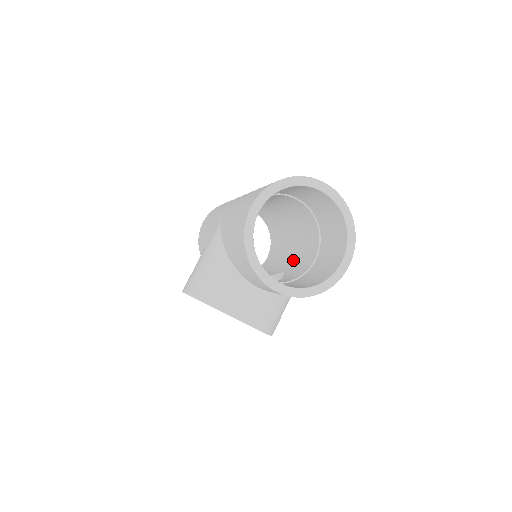
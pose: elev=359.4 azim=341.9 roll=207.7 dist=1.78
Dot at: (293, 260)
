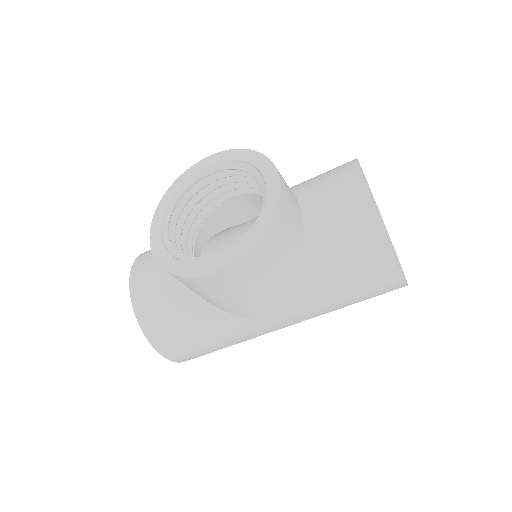
Dot at: occluded
